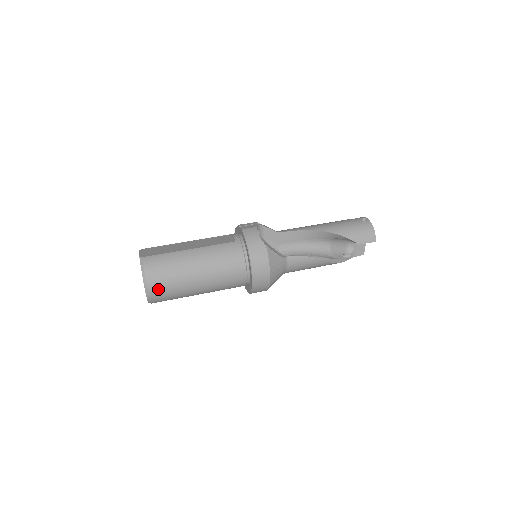
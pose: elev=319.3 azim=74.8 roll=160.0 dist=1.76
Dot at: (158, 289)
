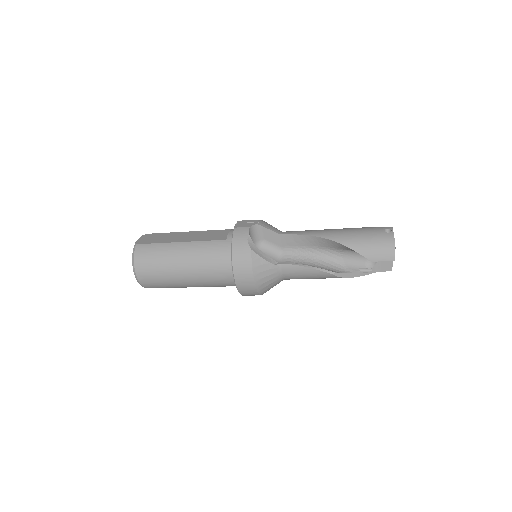
Dot at: (146, 278)
